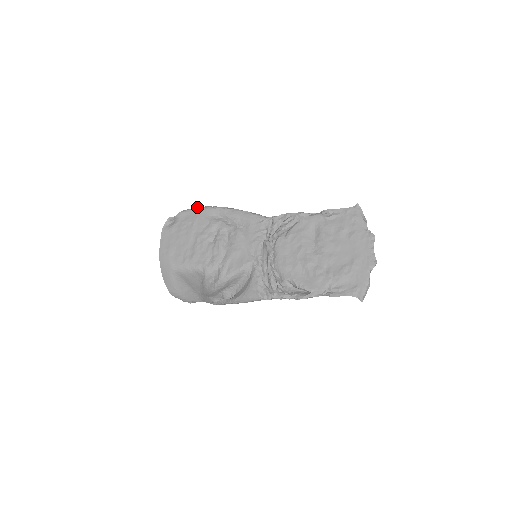
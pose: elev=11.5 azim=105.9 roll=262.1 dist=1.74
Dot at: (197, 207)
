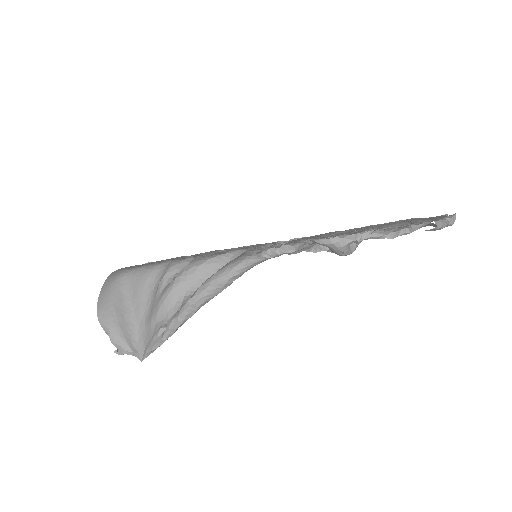
Dot at: occluded
